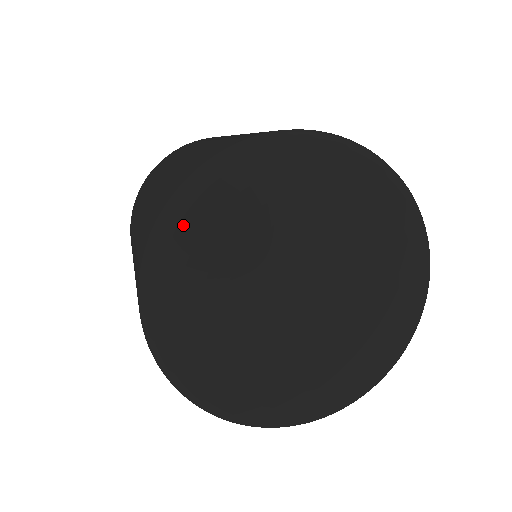
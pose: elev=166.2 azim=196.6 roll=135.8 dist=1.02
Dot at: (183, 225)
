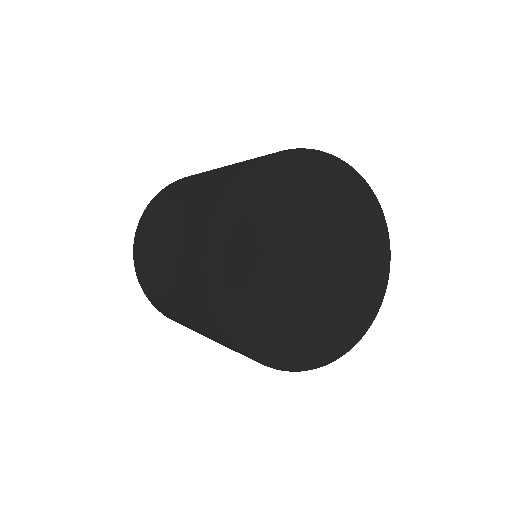
Dot at: (233, 231)
